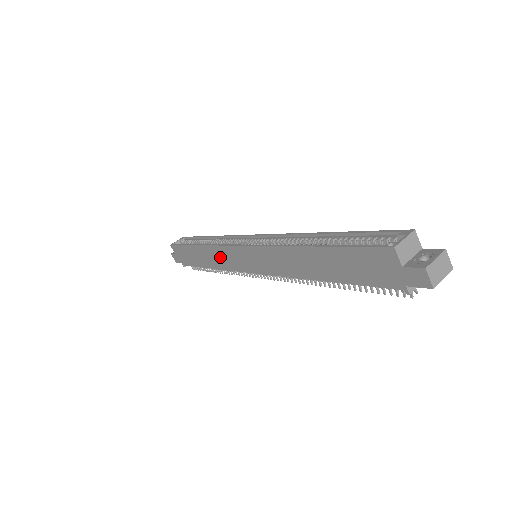
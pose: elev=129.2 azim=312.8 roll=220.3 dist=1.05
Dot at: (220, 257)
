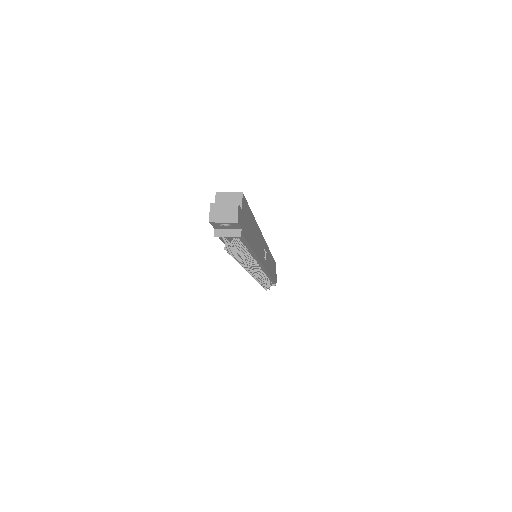
Dot at: occluded
